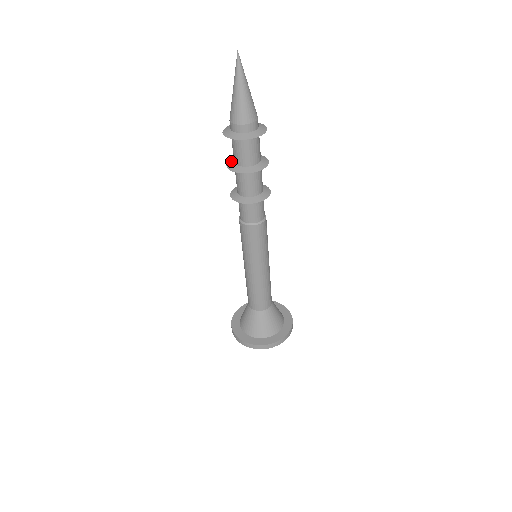
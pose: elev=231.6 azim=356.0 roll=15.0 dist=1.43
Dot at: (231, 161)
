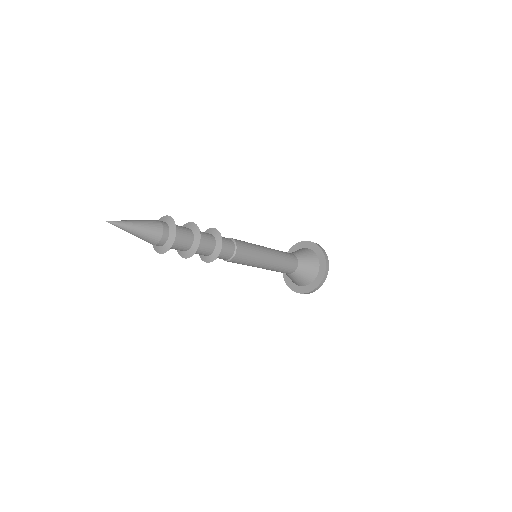
Dot at: occluded
